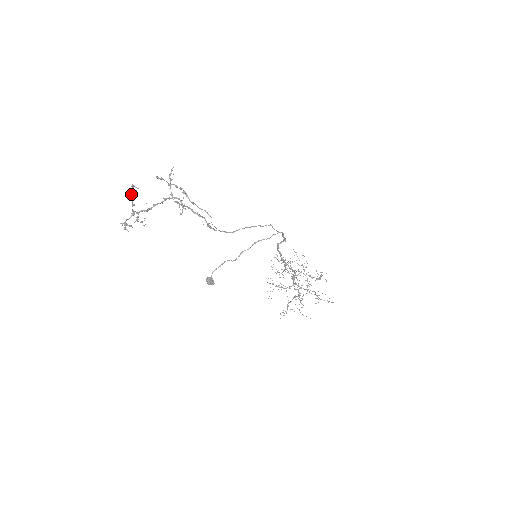
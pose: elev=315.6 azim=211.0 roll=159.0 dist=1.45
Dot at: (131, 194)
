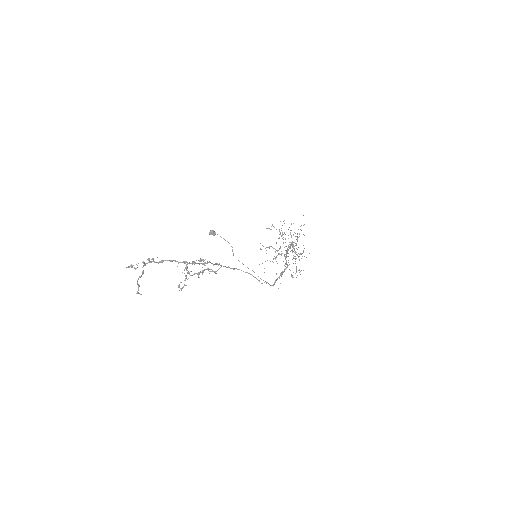
Dot at: (138, 285)
